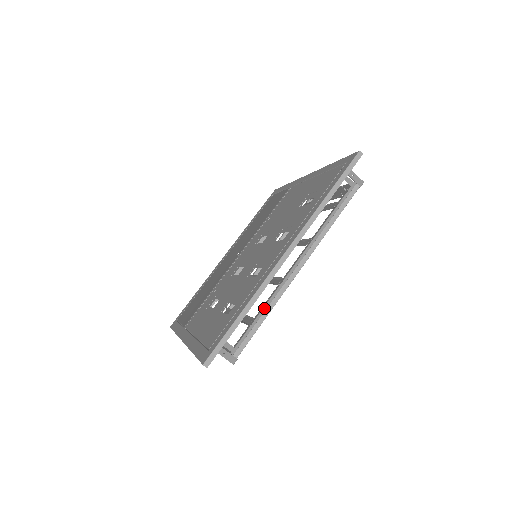
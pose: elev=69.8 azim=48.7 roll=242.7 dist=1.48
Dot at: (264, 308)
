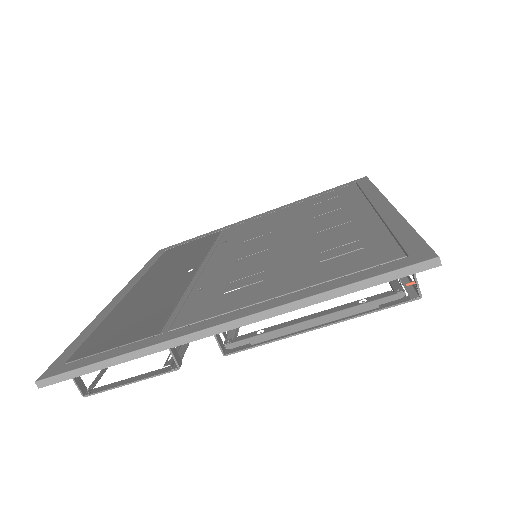
Dot at: occluded
